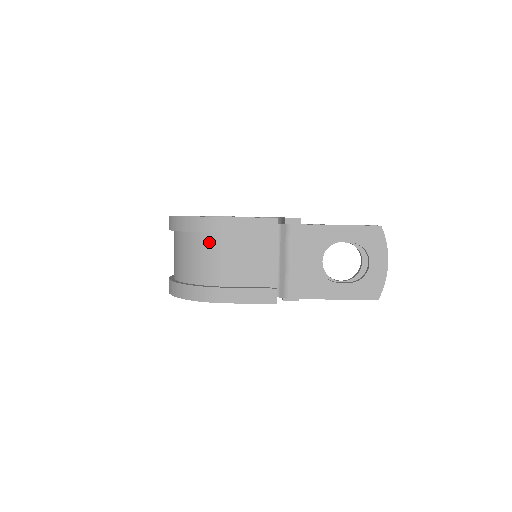
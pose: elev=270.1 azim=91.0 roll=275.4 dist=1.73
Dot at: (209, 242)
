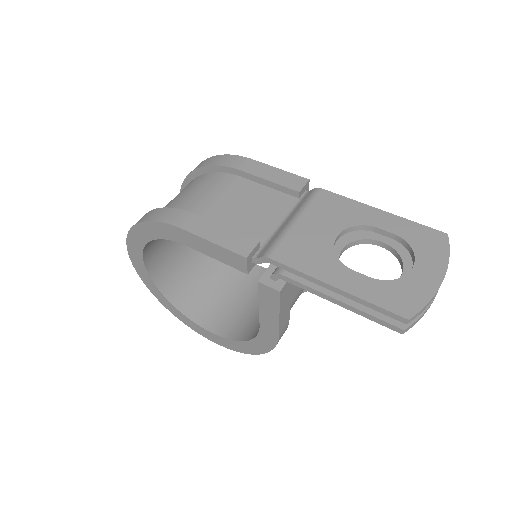
Dot at: (213, 179)
